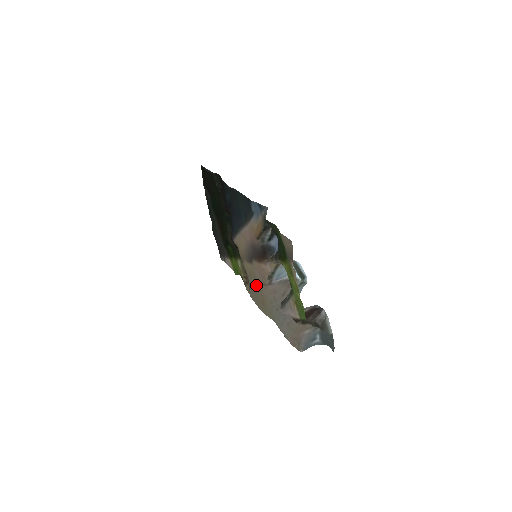
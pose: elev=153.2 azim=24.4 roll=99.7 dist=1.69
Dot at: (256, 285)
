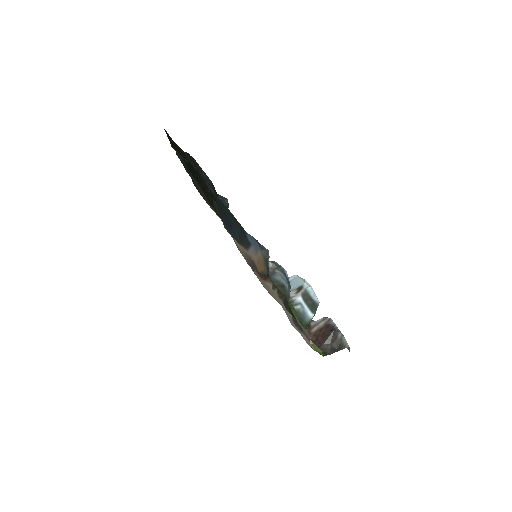
Dot at: occluded
